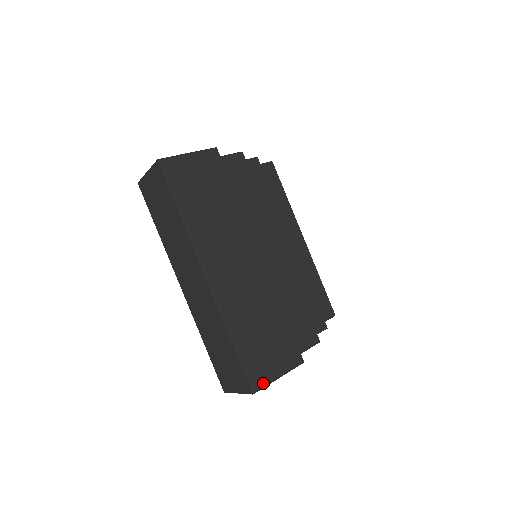
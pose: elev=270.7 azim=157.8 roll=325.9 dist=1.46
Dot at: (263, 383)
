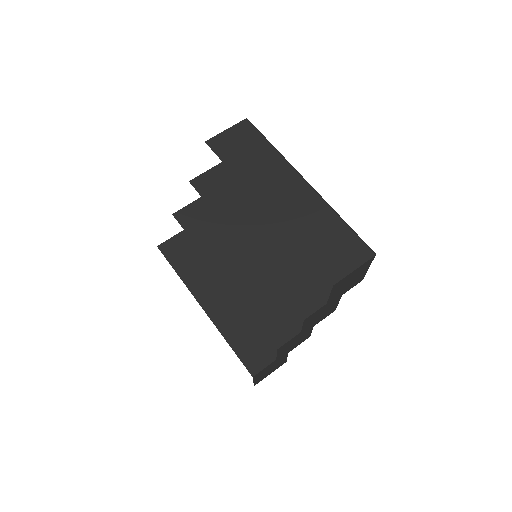
Dot at: occluded
